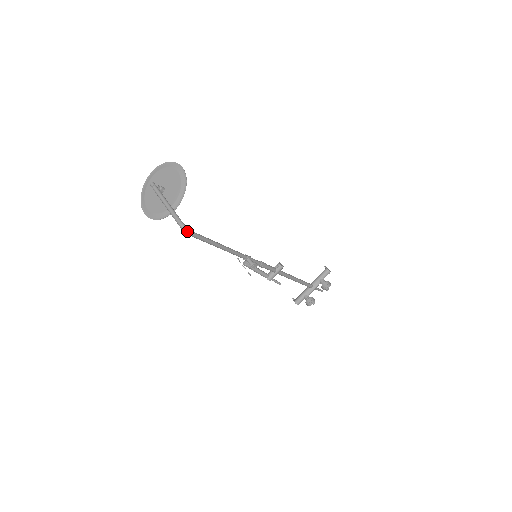
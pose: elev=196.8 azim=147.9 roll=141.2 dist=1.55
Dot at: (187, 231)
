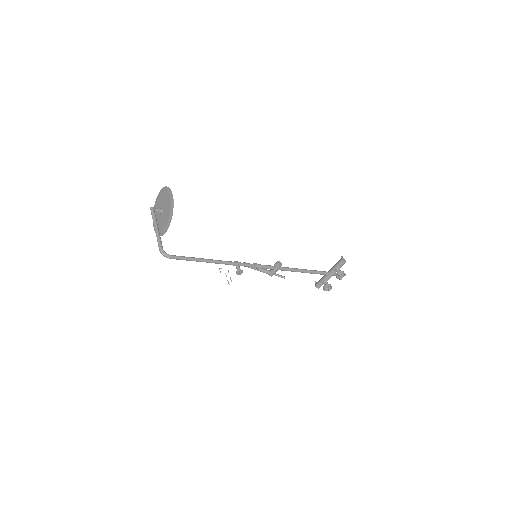
Dot at: (164, 255)
